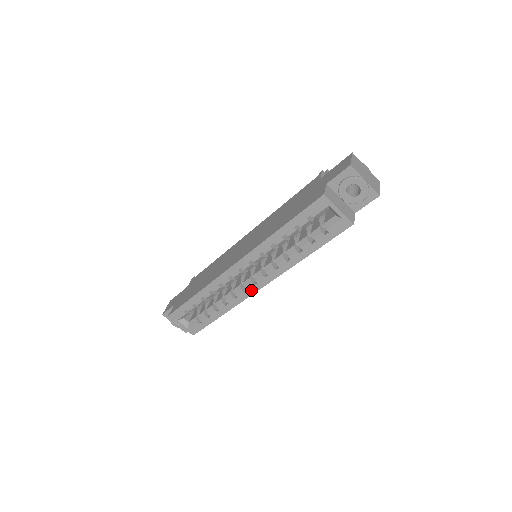
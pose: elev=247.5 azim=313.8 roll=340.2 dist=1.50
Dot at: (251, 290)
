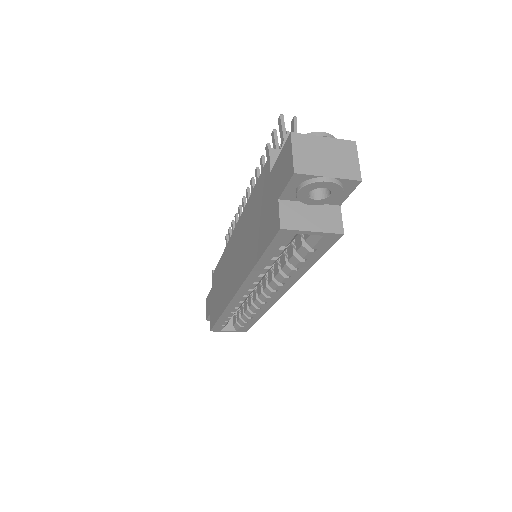
Dot at: (271, 301)
